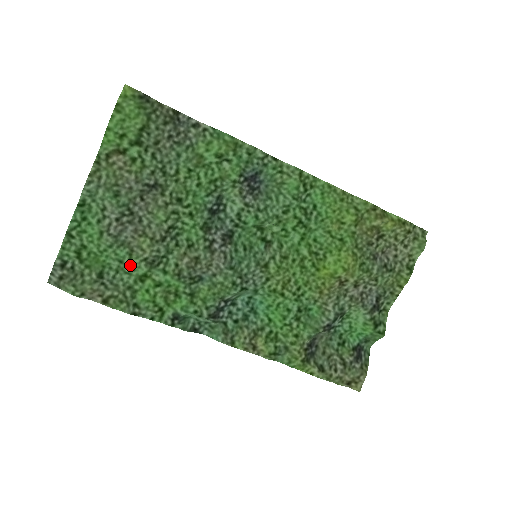
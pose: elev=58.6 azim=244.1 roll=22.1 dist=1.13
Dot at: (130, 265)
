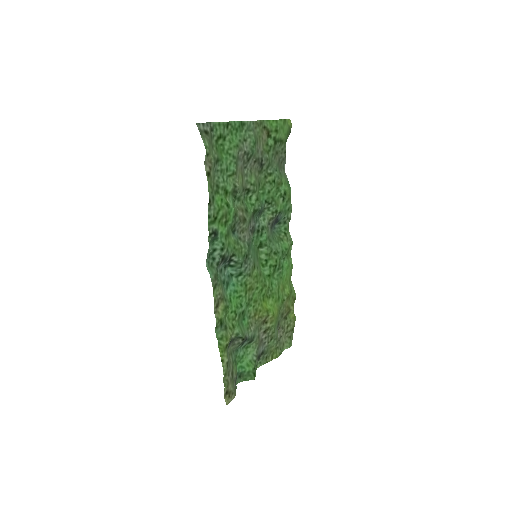
Dot at: (228, 178)
